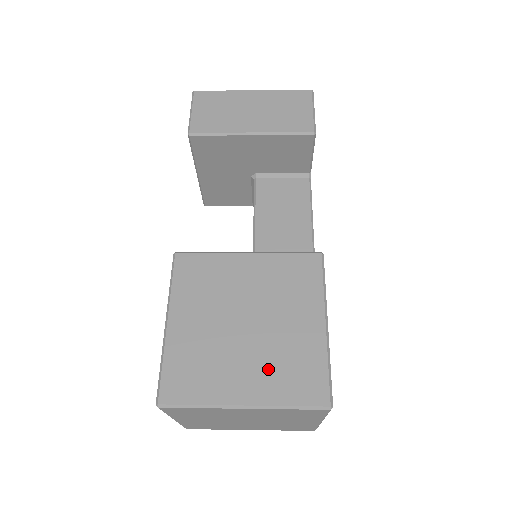
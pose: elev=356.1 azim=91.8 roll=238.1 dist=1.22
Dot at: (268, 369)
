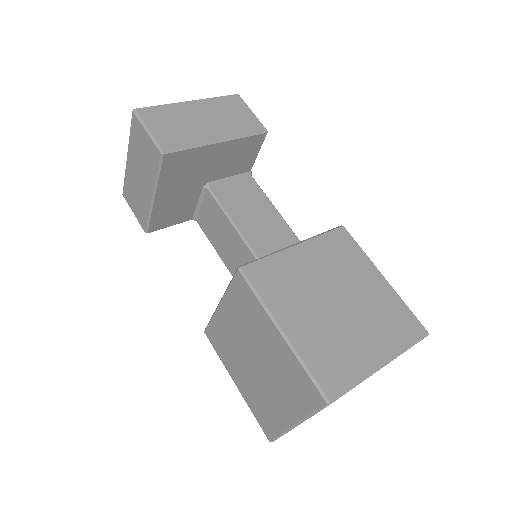
Dot at: (377, 328)
